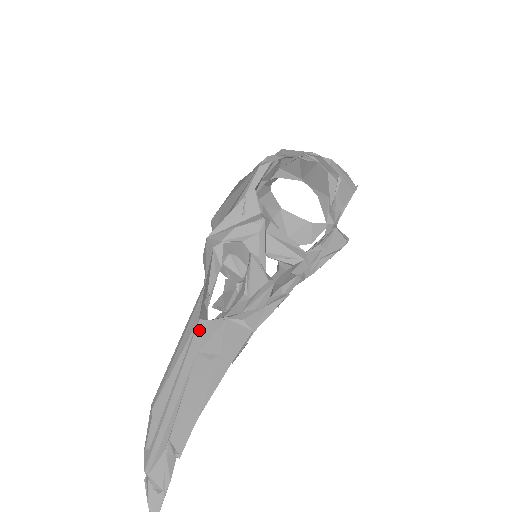
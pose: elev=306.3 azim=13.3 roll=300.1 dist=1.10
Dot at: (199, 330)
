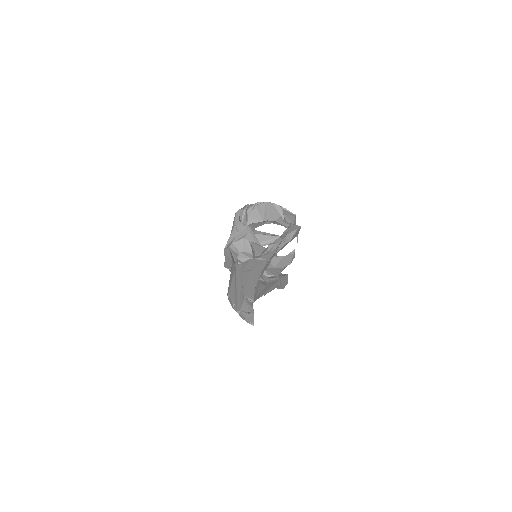
Dot at: (238, 268)
